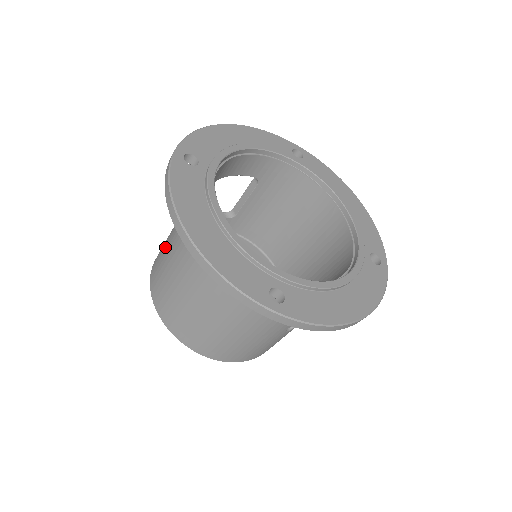
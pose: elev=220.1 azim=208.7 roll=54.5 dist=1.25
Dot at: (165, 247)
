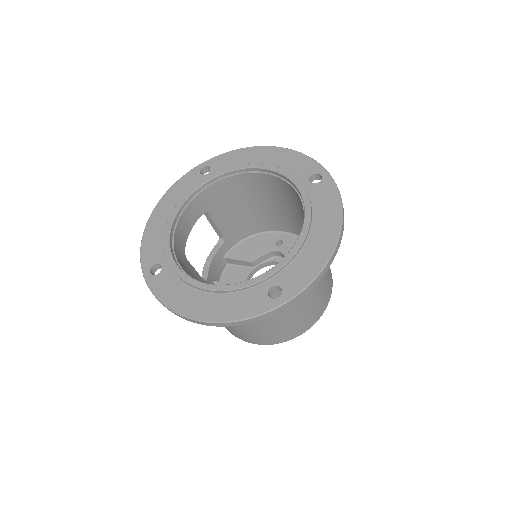
Dot at: occluded
